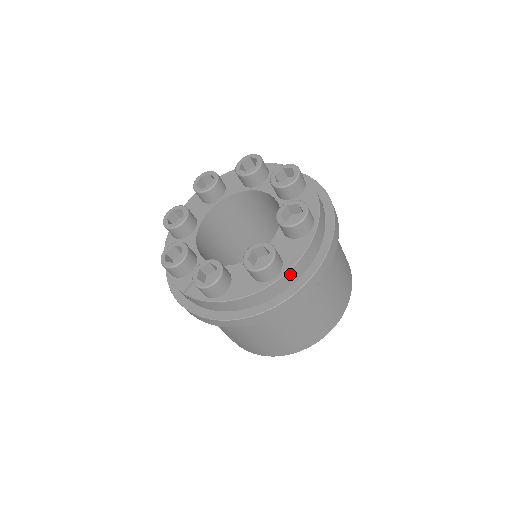
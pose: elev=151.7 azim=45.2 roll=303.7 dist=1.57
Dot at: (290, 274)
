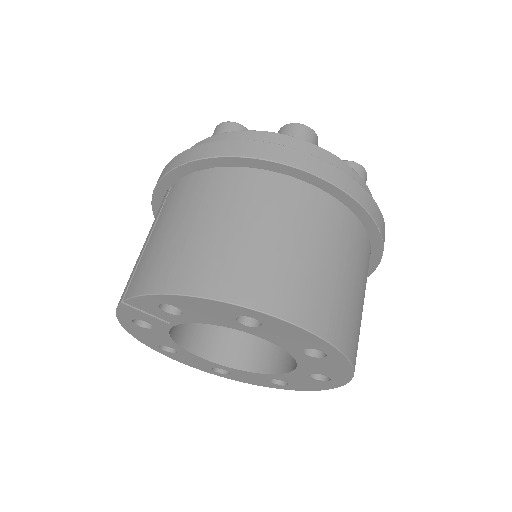
Dot at: (317, 151)
